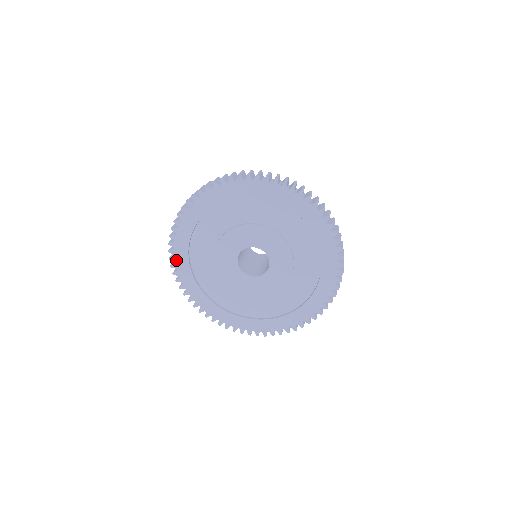
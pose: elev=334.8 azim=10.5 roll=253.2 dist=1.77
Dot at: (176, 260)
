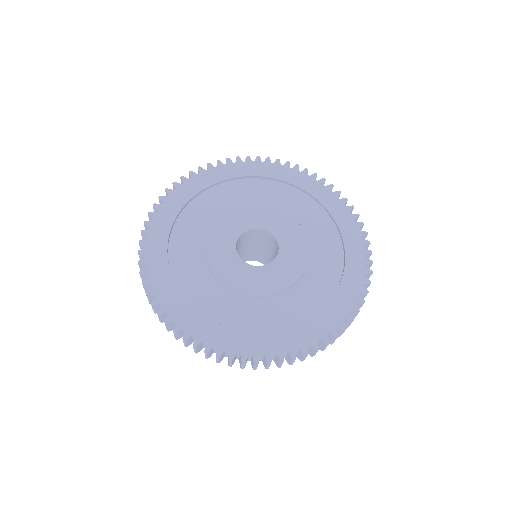
Dot at: (157, 291)
